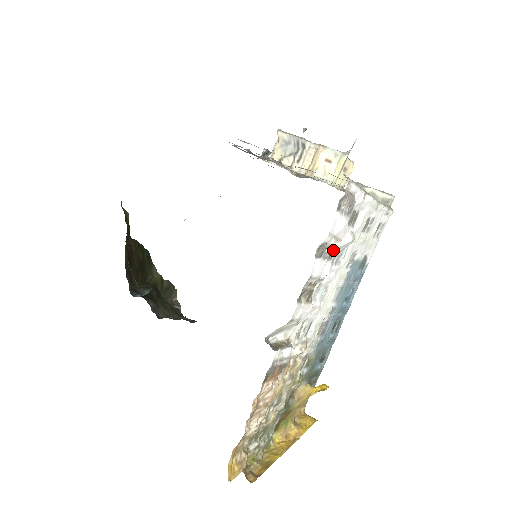
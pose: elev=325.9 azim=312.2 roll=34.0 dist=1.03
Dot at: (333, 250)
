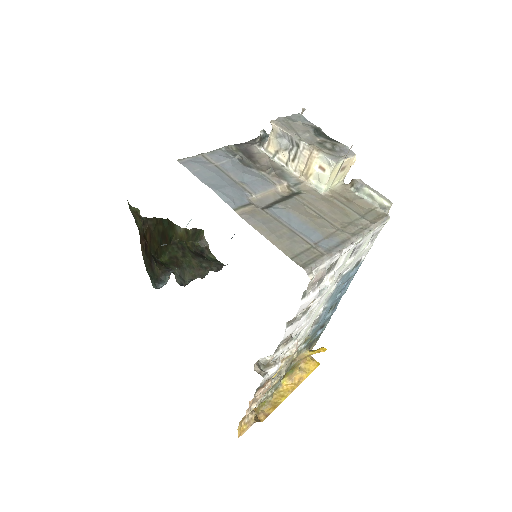
Dot at: (307, 308)
